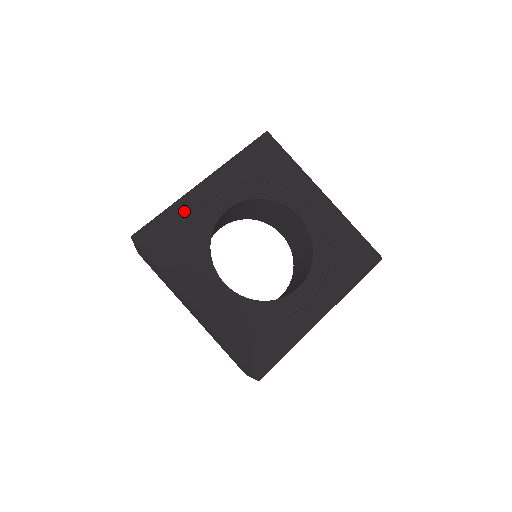
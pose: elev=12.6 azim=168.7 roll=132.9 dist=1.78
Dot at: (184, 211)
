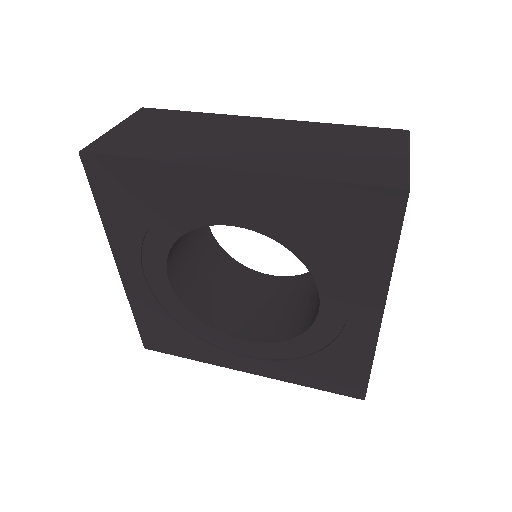
Dot at: (144, 306)
